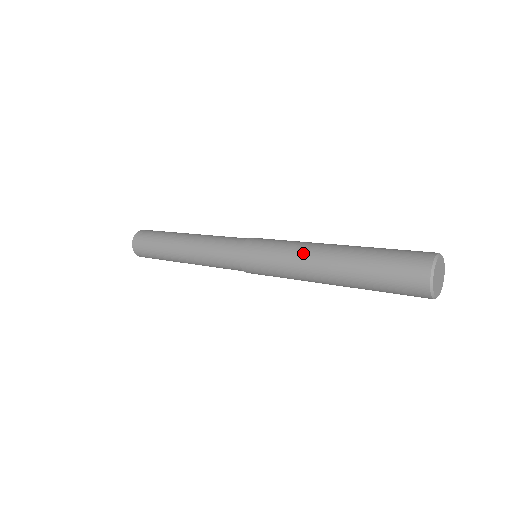
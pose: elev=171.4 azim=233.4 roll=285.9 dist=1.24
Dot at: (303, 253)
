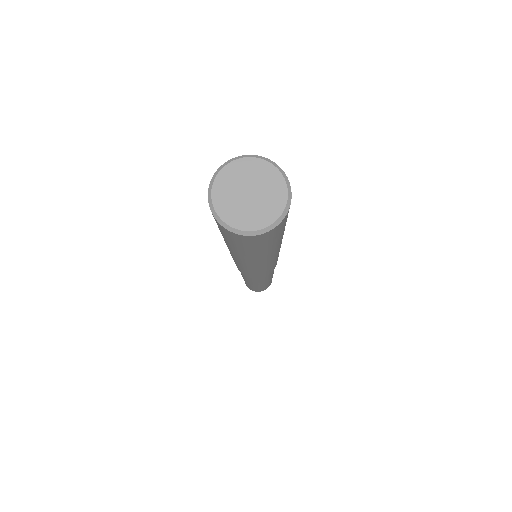
Dot at: occluded
